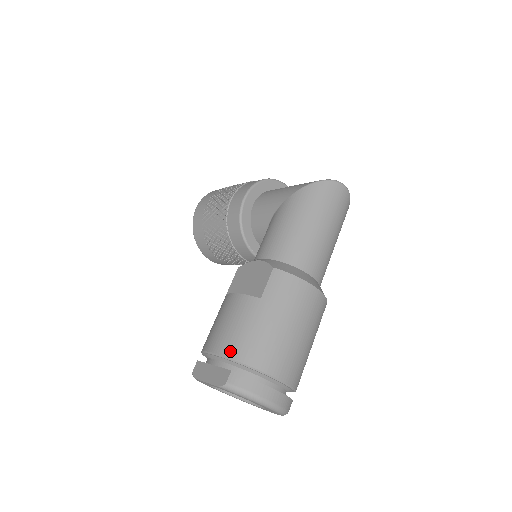
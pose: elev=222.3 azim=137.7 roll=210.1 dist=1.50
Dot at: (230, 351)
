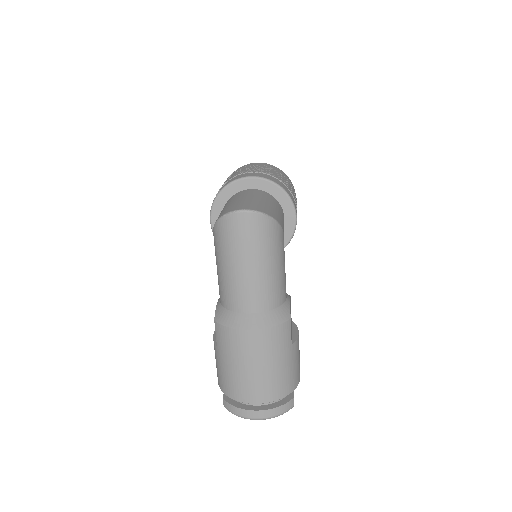
Dot at: (219, 383)
